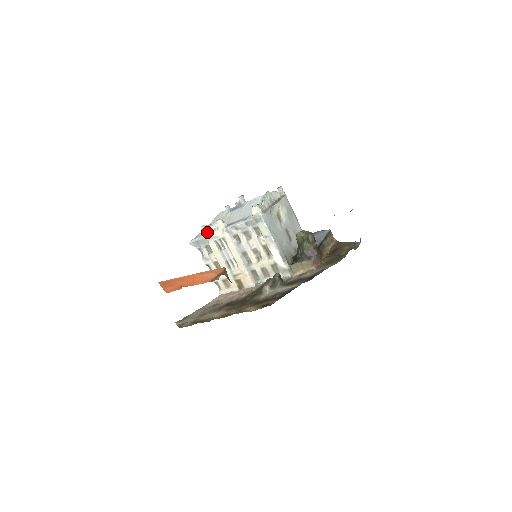
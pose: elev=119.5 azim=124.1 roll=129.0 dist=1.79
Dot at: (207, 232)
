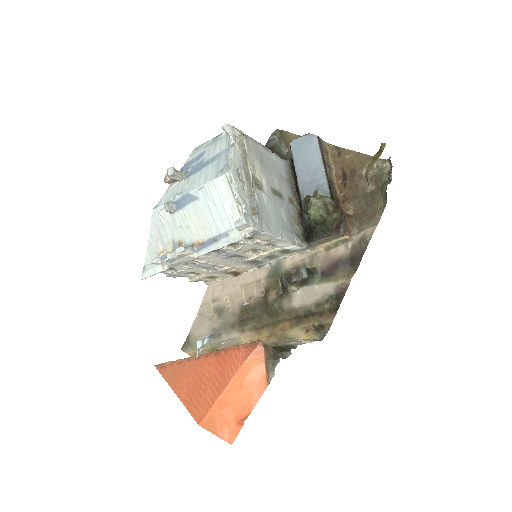
Dot at: (166, 264)
